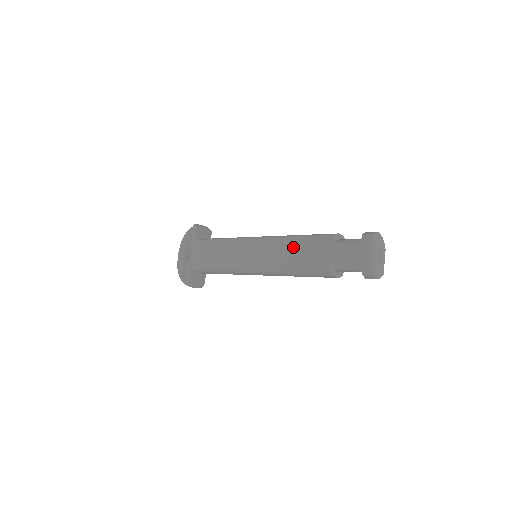
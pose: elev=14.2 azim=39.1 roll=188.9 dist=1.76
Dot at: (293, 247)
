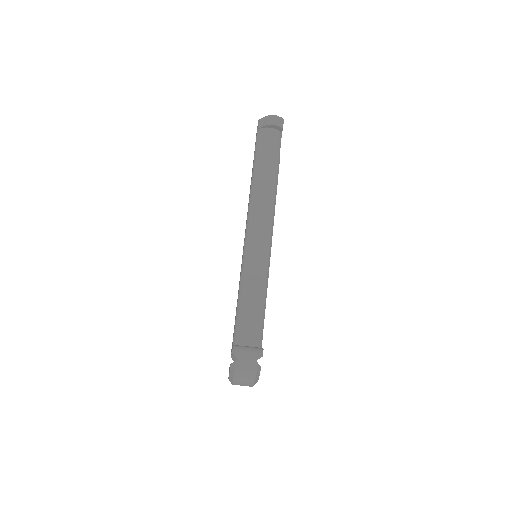
Dot at: occluded
